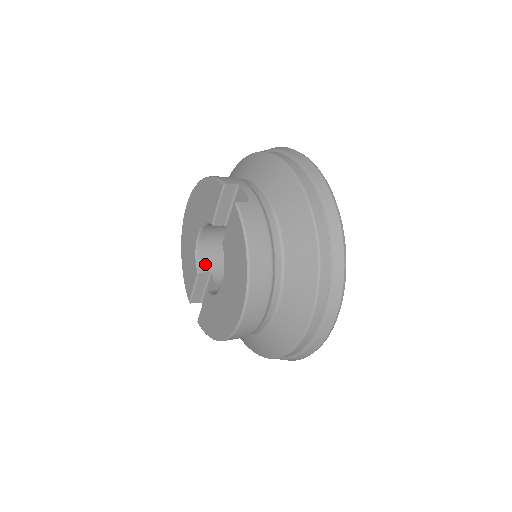
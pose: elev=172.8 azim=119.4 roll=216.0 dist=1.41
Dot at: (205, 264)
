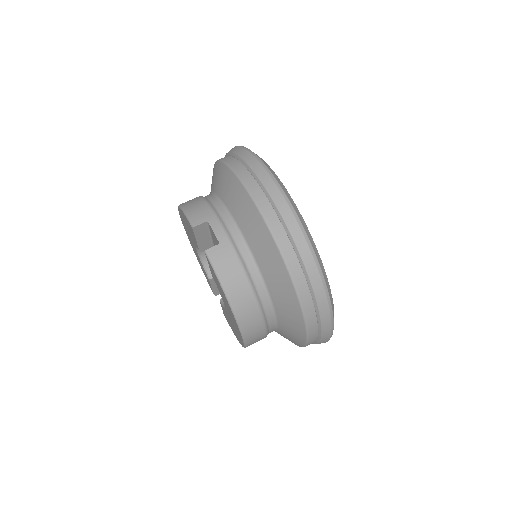
Dot at: occluded
